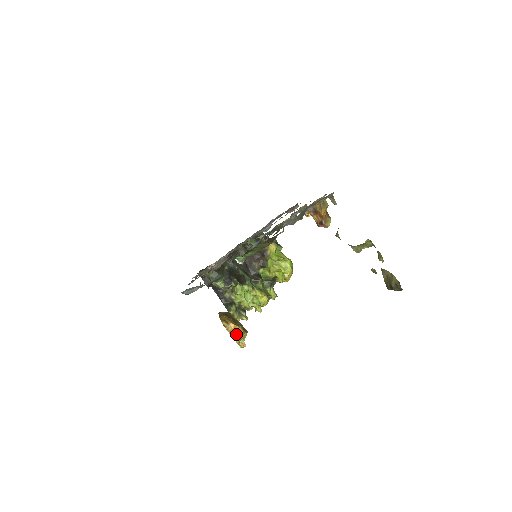
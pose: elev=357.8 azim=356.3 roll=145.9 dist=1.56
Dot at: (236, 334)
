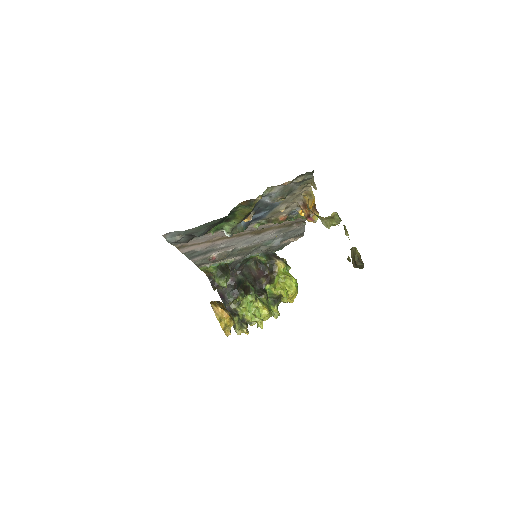
Dot at: (223, 319)
